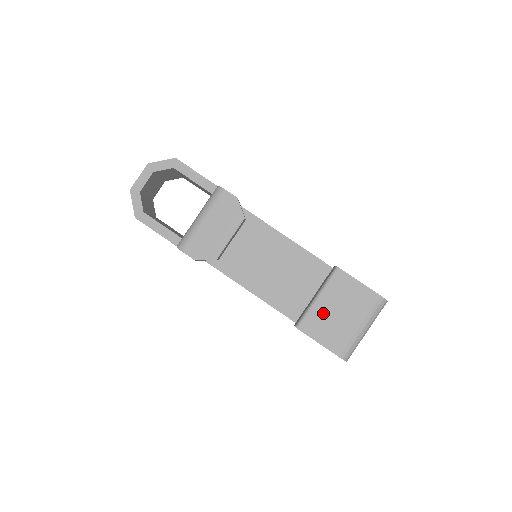
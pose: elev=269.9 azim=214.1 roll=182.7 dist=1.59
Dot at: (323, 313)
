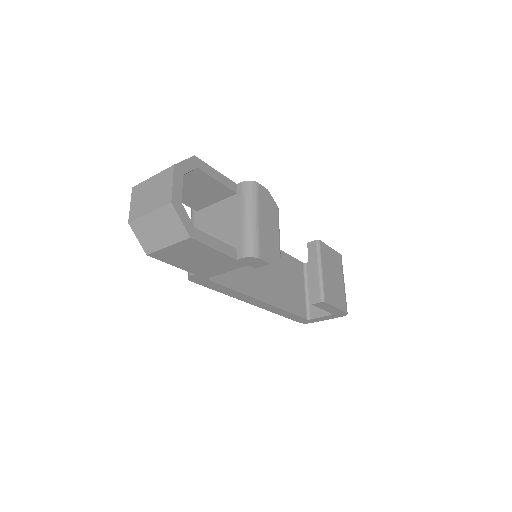
Dot at: (328, 281)
